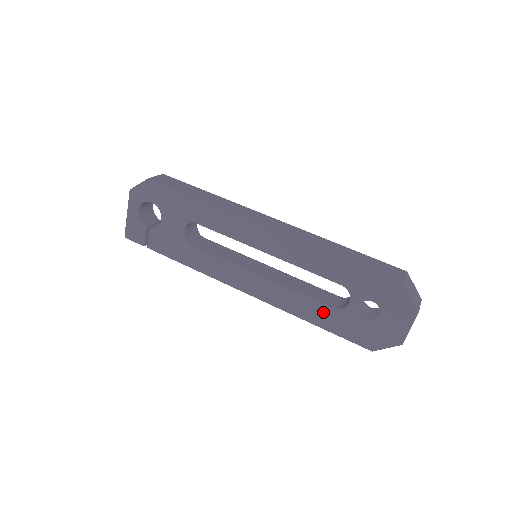
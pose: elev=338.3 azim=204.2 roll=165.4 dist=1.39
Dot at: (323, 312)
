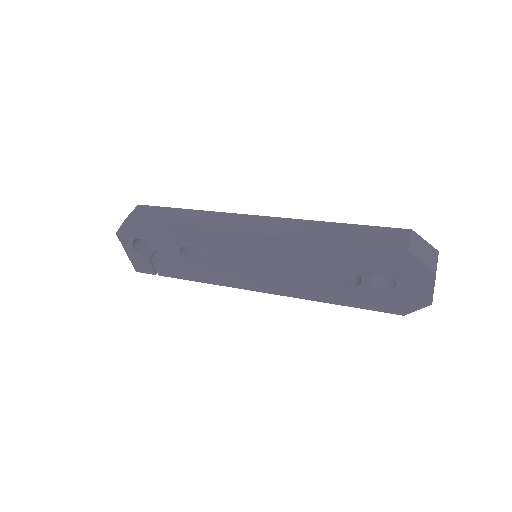
Dot at: (340, 293)
